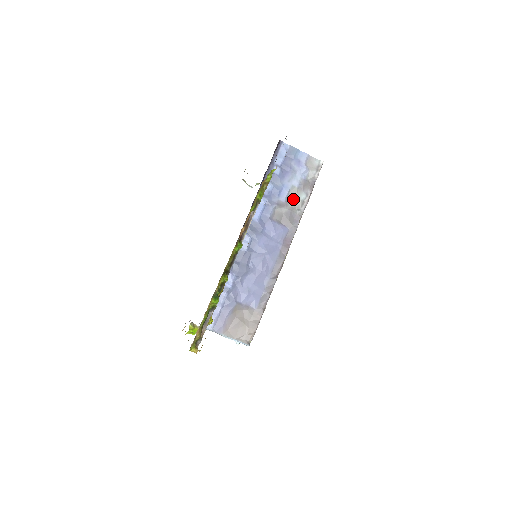
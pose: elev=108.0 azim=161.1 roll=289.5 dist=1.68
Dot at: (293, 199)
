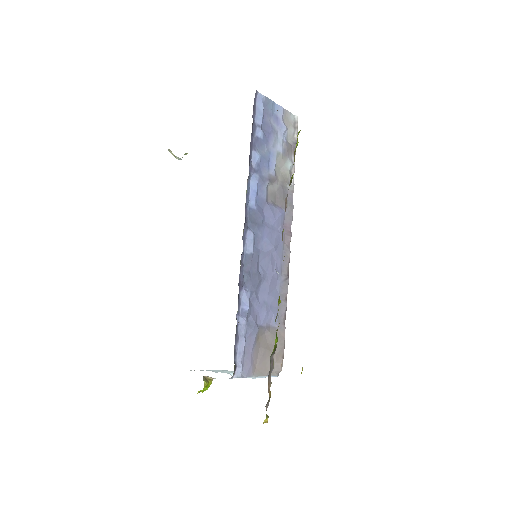
Dot at: (280, 170)
